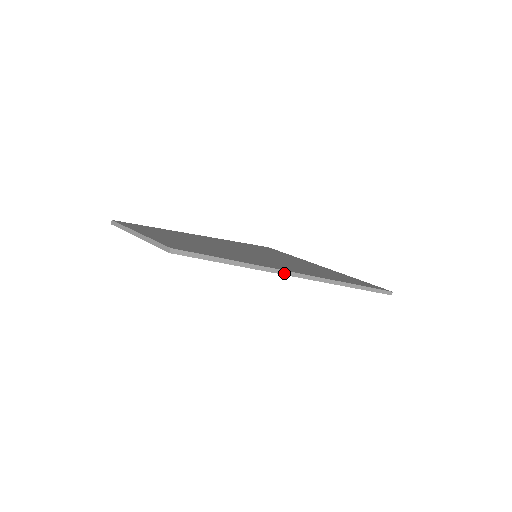
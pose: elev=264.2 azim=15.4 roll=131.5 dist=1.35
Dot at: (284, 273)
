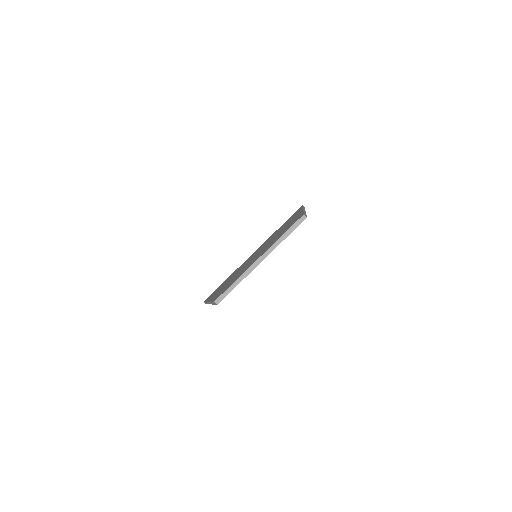
Dot at: occluded
